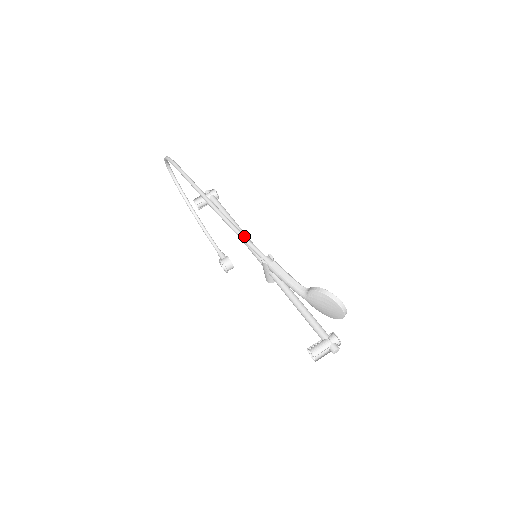
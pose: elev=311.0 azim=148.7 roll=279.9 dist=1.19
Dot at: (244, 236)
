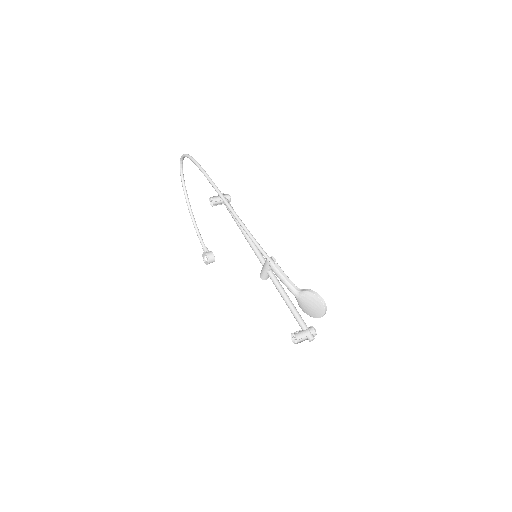
Dot at: (254, 238)
